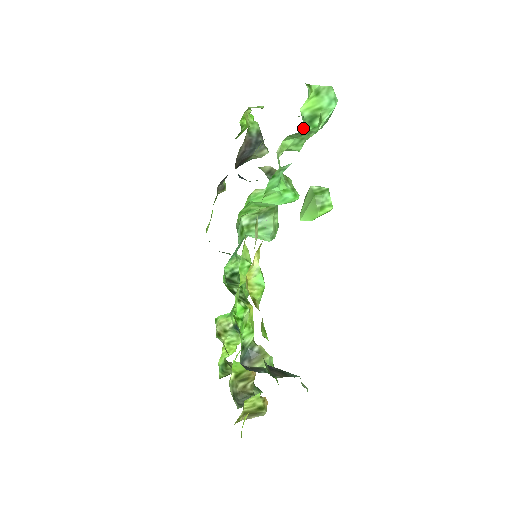
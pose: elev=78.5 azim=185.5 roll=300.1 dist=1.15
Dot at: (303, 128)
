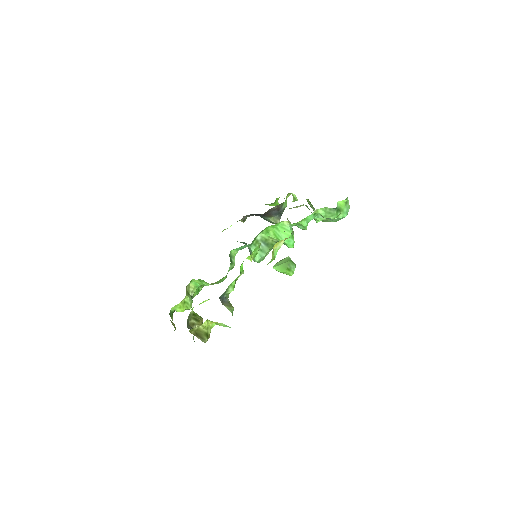
Dot at: (335, 209)
